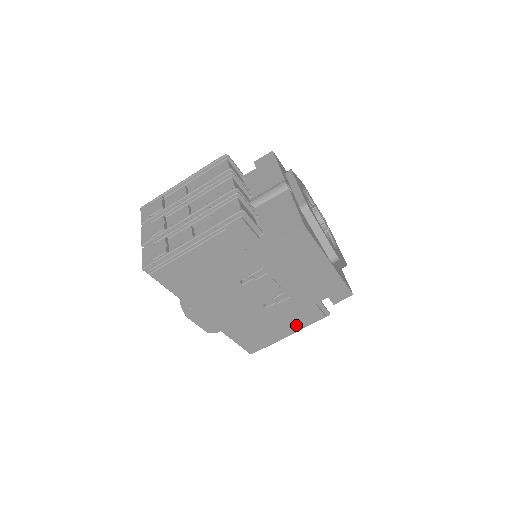
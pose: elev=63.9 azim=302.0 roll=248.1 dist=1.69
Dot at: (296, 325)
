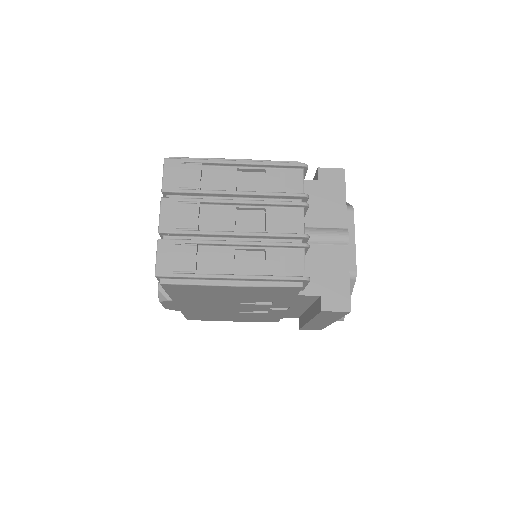
Dot at: (249, 320)
